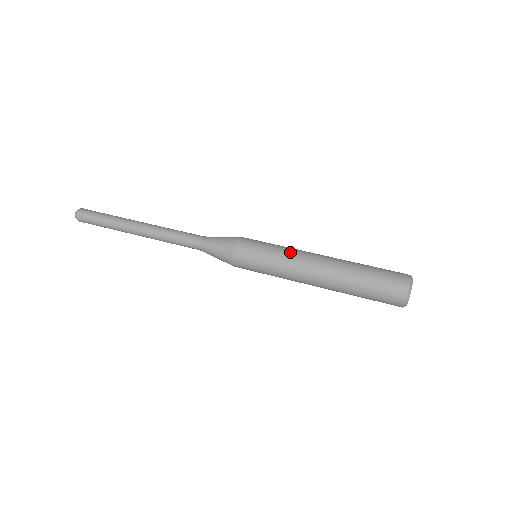
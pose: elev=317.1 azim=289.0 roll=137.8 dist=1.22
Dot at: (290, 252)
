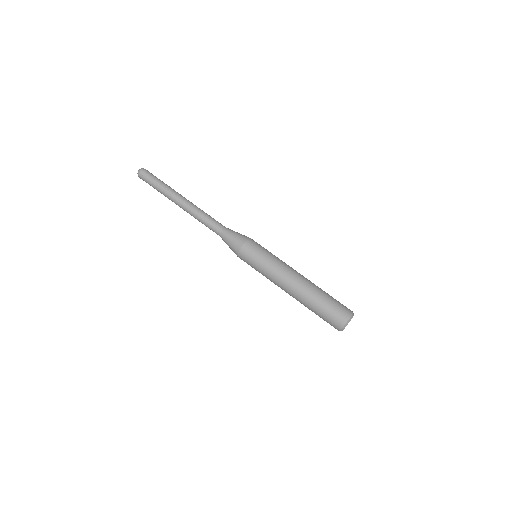
Dot at: (282, 262)
